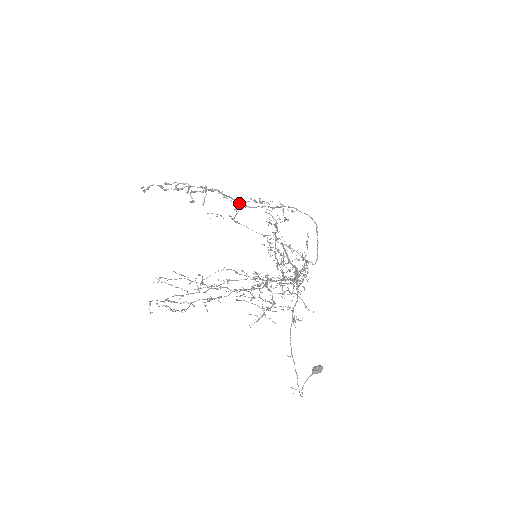
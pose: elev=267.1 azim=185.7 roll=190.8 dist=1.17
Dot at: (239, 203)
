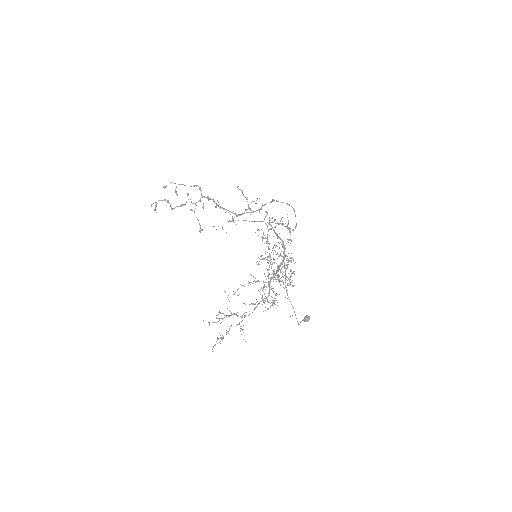
Dot at: (234, 213)
